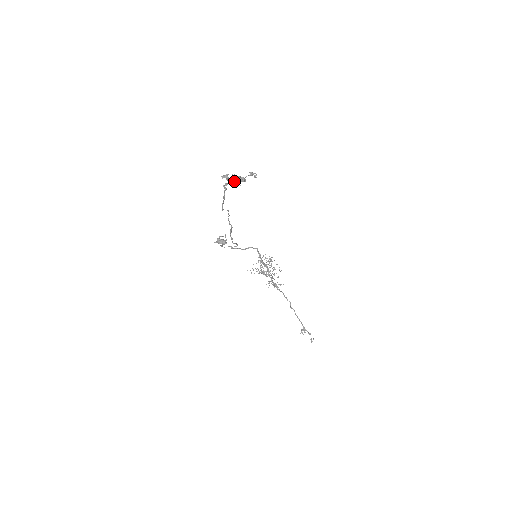
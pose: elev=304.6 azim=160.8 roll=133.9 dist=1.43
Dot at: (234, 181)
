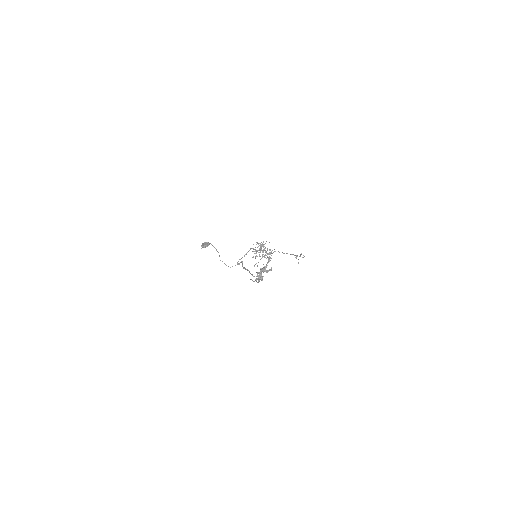
Dot at: (261, 272)
